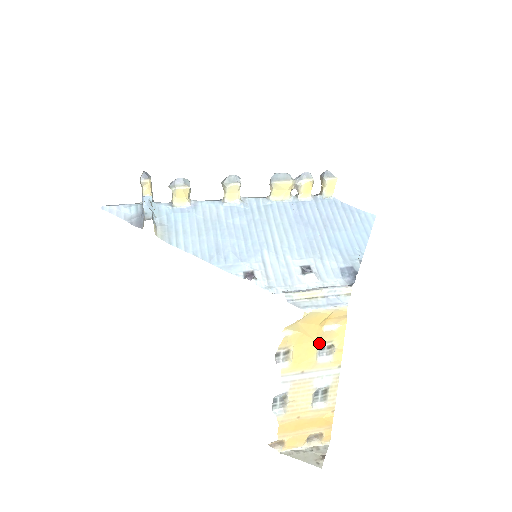
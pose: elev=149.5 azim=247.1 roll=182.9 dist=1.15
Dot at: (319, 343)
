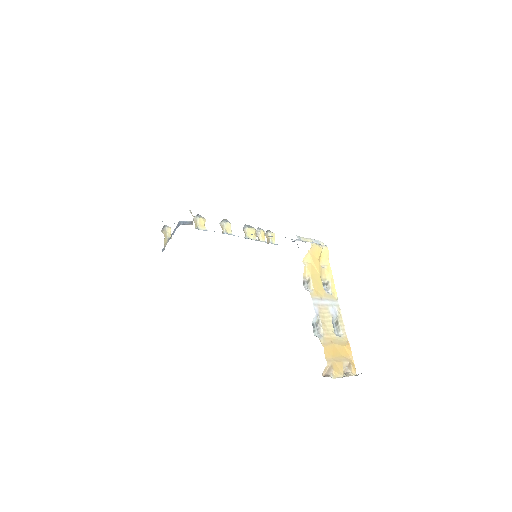
Dot at: (321, 279)
